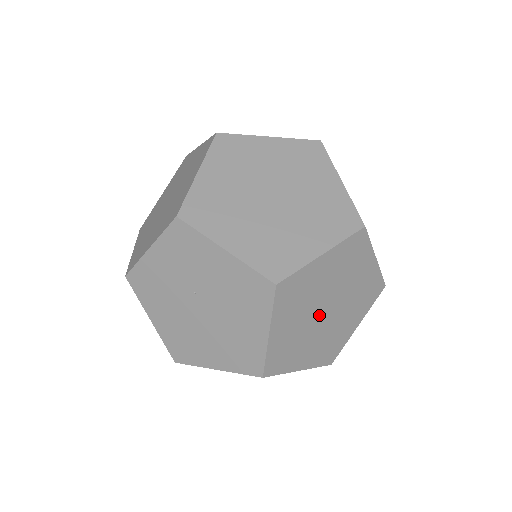
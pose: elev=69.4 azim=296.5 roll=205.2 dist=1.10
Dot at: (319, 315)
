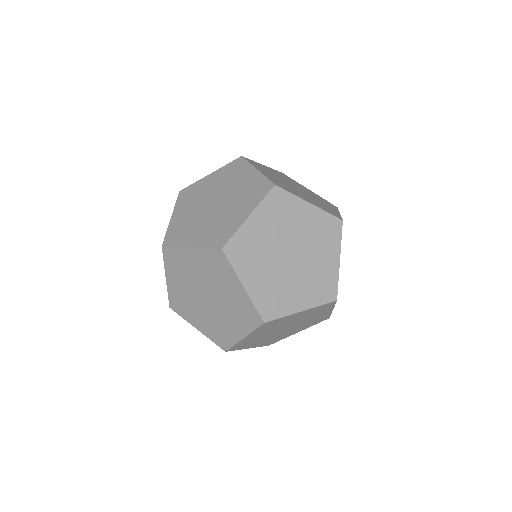
Dot at: occluded
